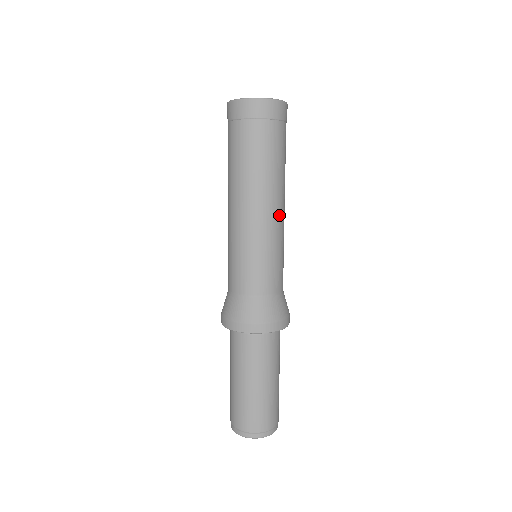
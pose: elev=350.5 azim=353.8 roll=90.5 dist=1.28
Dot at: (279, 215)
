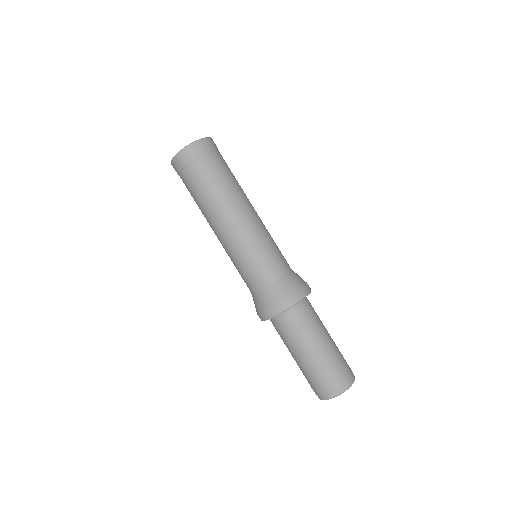
Dot at: (256, 213)
